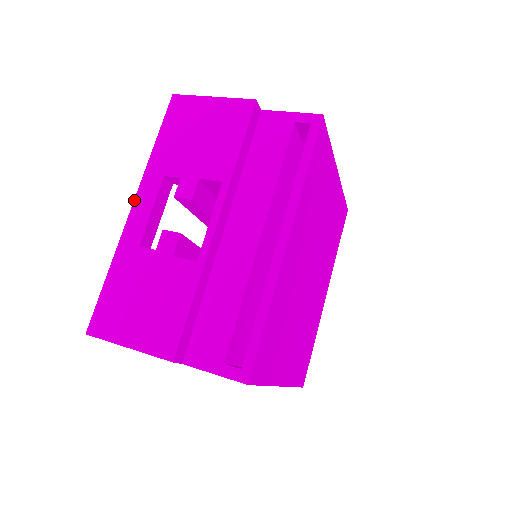
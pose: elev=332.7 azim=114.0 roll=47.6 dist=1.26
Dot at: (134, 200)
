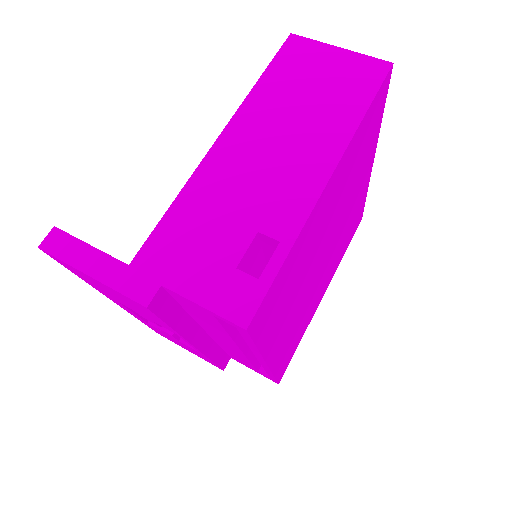
Dot at: occluded
